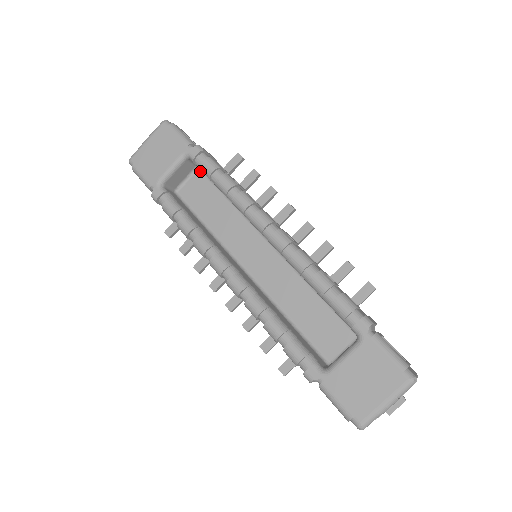
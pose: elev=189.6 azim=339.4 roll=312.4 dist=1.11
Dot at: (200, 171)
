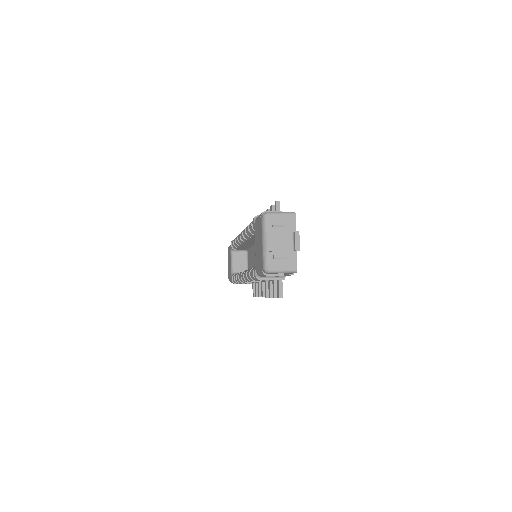
Dot at: (248, 252)
